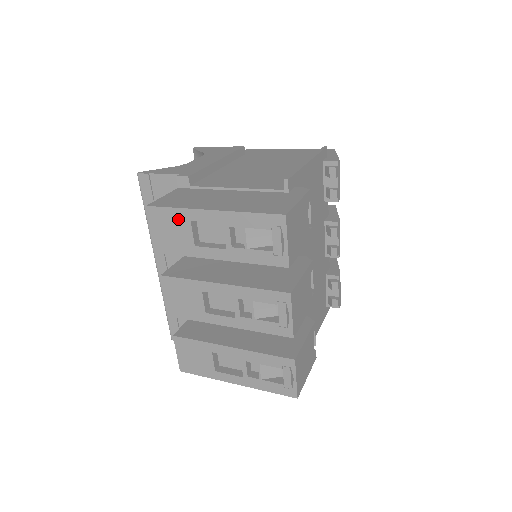
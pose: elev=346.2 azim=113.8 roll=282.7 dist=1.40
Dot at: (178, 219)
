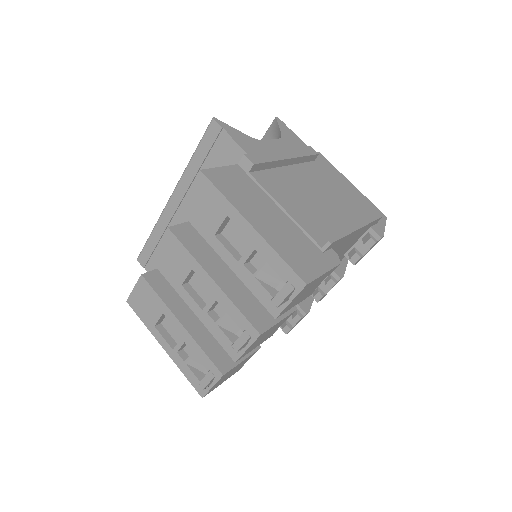
Dot at: (218, 204)
